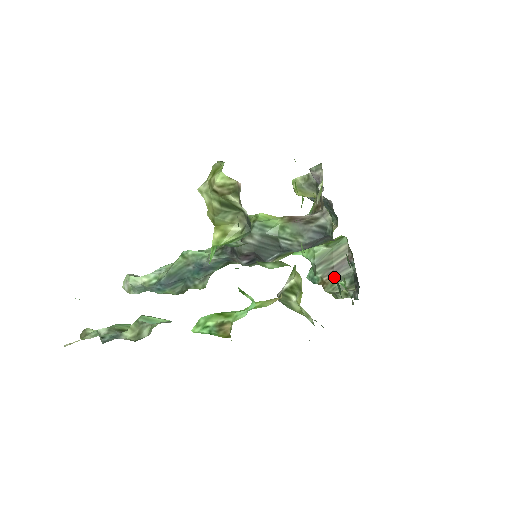
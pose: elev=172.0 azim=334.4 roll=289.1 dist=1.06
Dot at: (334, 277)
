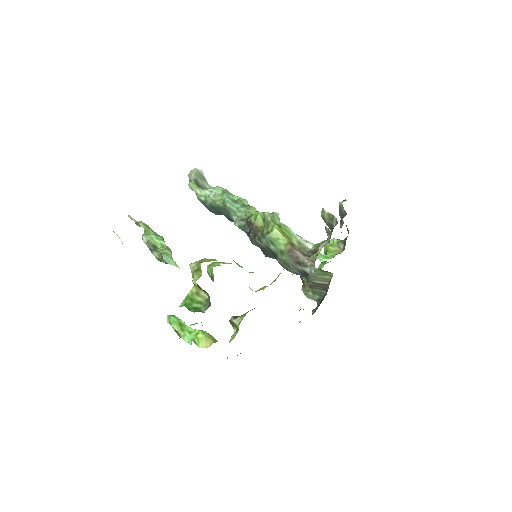
Dot at: (311, 288)
